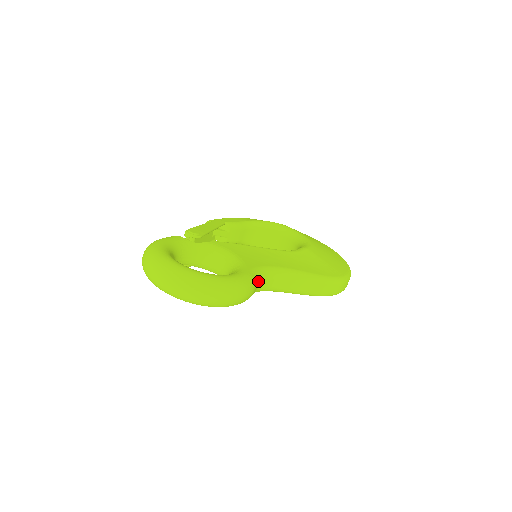
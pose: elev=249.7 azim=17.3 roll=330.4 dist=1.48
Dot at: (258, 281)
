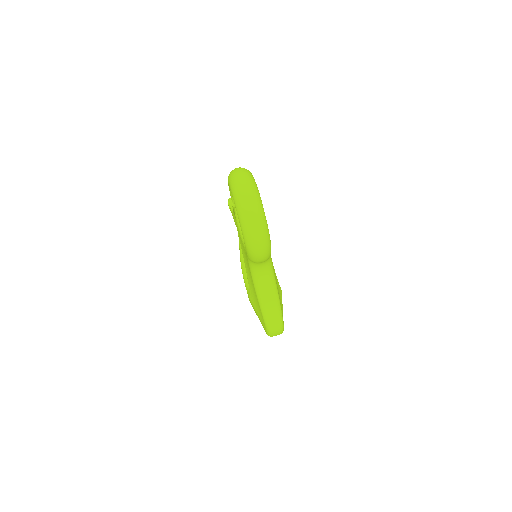
Dot at: (266, 261)
